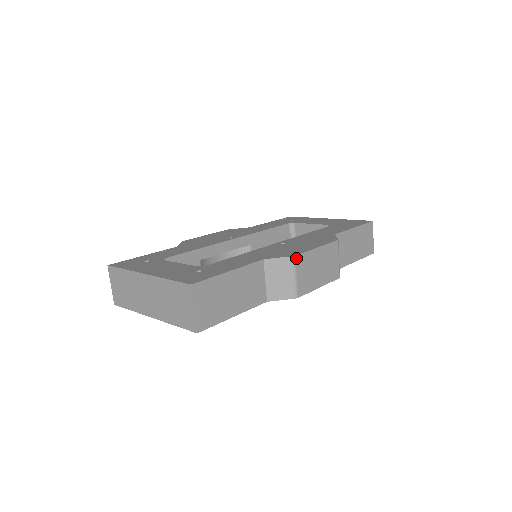
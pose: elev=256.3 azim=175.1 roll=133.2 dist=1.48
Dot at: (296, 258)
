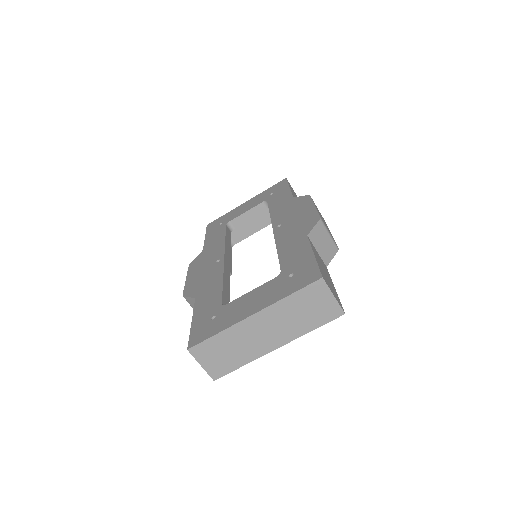
Dot at: (321, 219)
